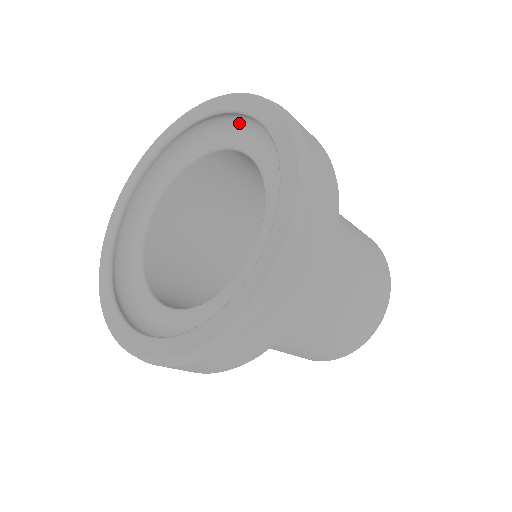
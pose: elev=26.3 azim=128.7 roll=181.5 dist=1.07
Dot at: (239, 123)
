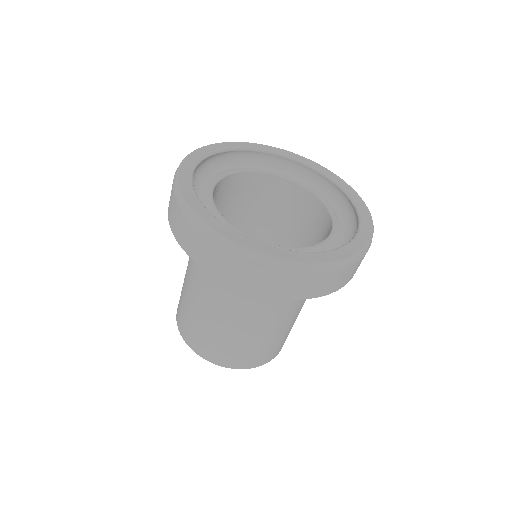
Dot at: (308, 179)
